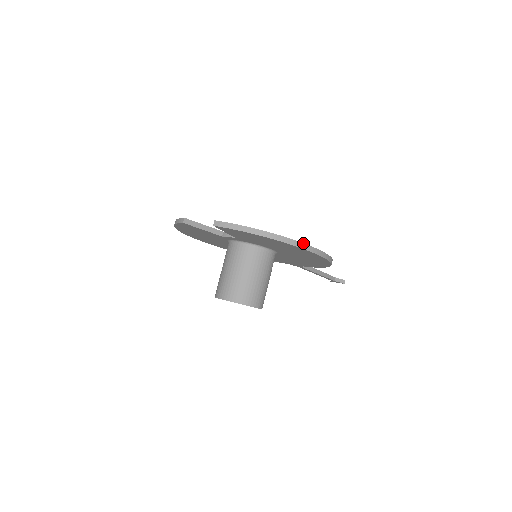
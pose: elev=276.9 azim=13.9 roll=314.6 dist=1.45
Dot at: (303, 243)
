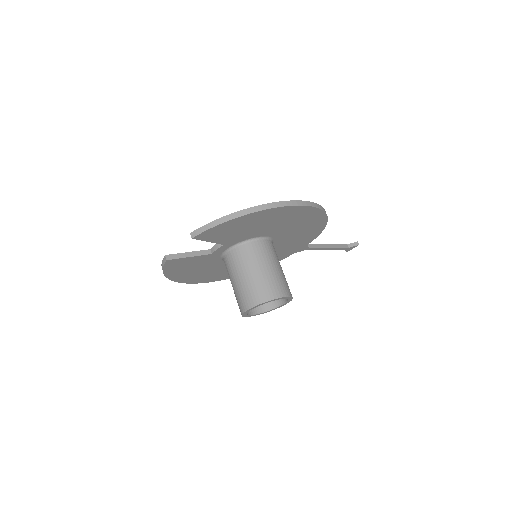
Dot at: (283, 201)
